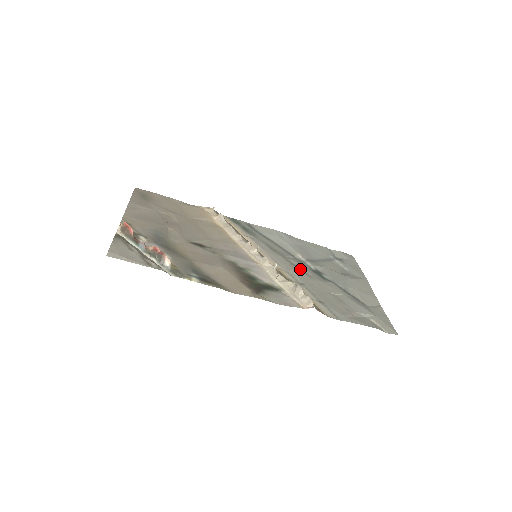
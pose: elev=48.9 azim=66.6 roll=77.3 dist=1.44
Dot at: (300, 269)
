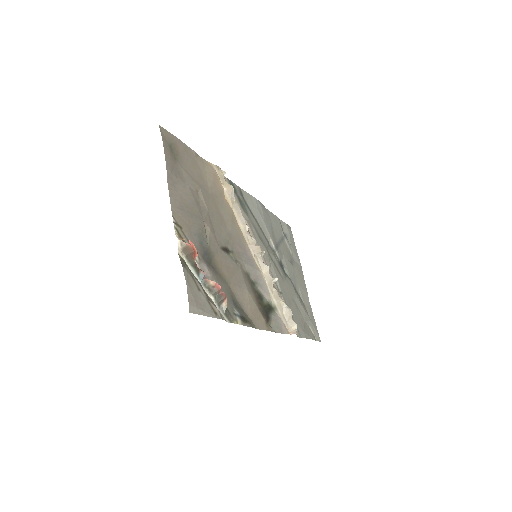
Dot at: (277, 267)
